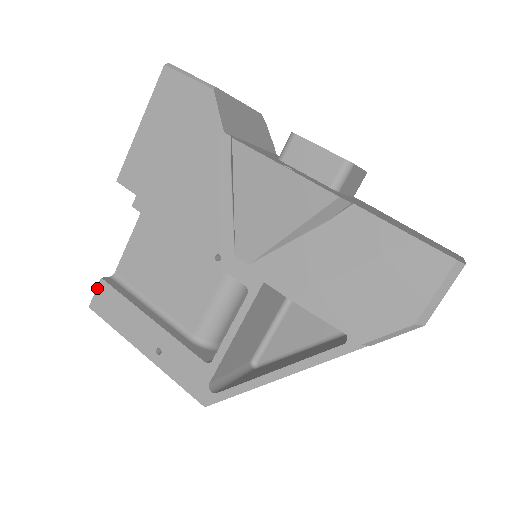
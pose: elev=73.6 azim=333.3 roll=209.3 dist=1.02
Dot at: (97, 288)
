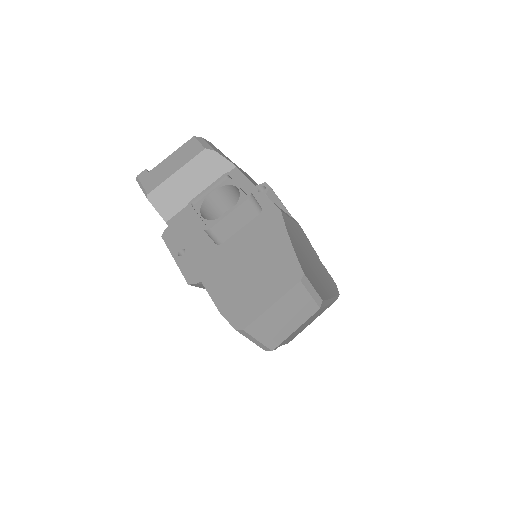
Dot at: occluded
